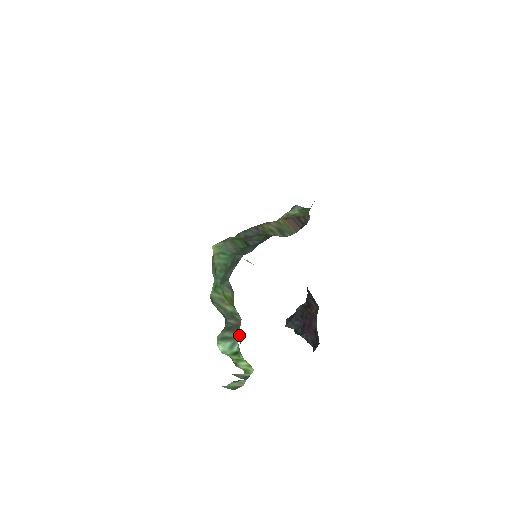
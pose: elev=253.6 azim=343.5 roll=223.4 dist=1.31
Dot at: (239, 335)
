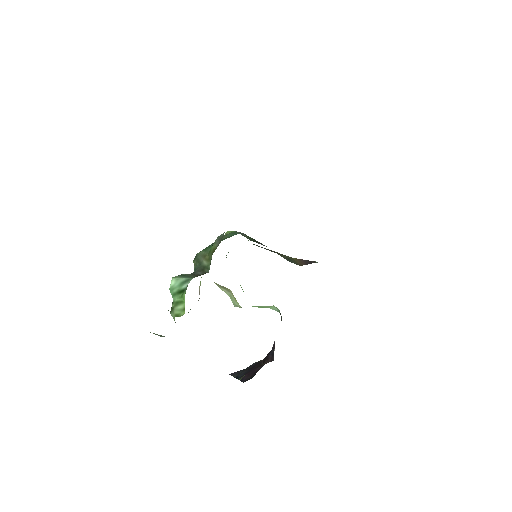
Dot at: occluded
